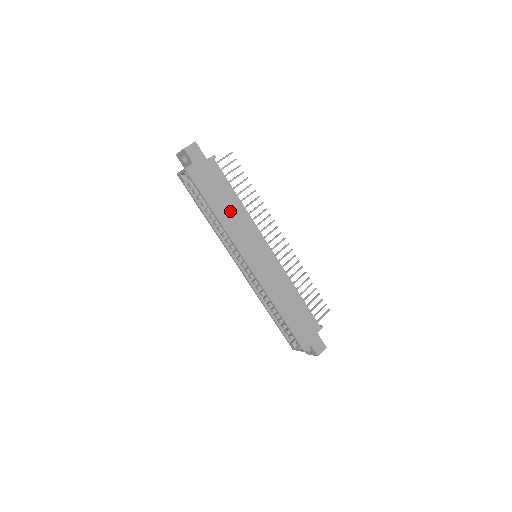
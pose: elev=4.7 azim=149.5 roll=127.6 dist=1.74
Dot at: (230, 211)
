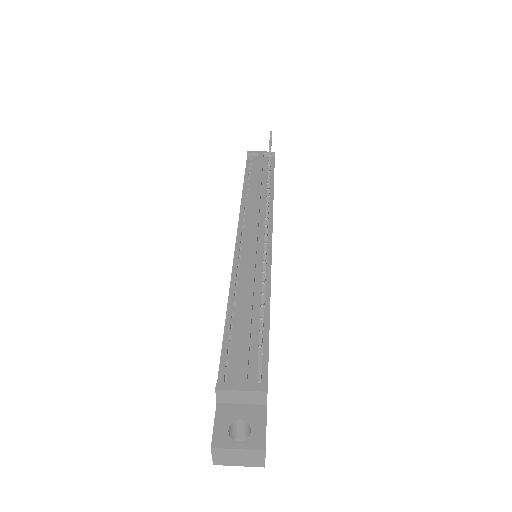
Dot at: occluded
